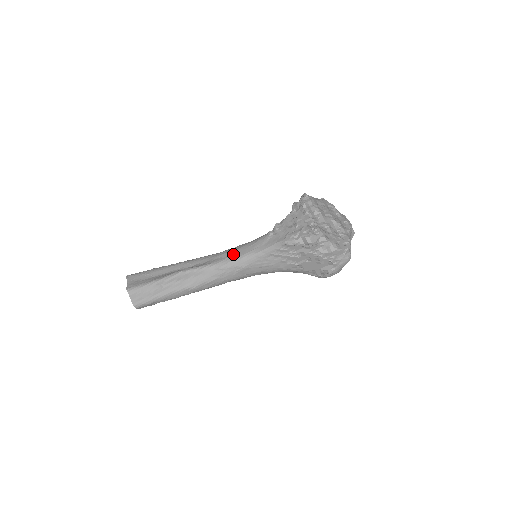
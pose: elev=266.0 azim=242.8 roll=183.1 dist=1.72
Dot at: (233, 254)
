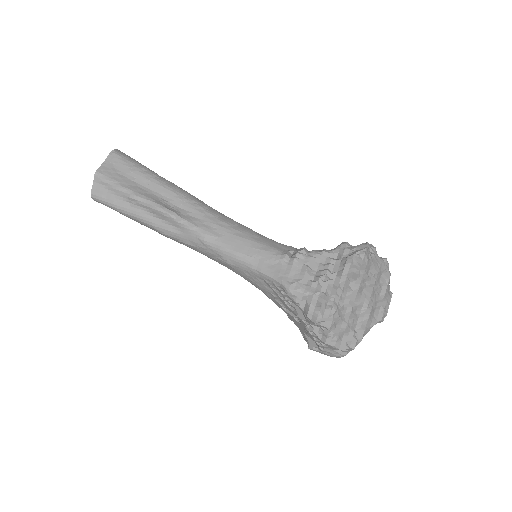
Dot at: (229, 239)
